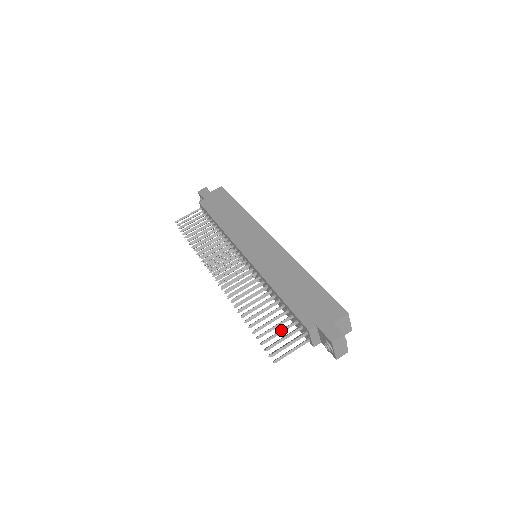
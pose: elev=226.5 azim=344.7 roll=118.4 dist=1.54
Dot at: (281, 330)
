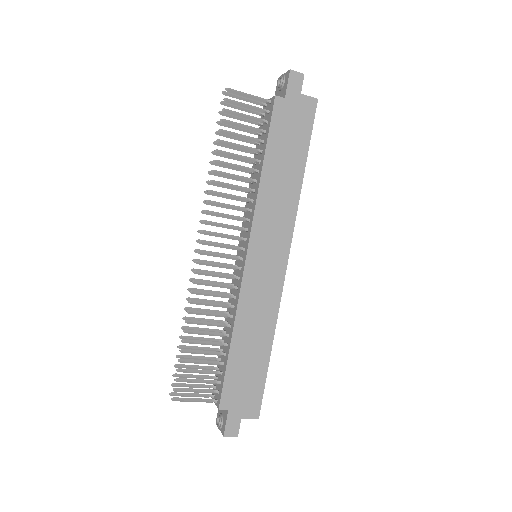
Dot at: (201, 382)
